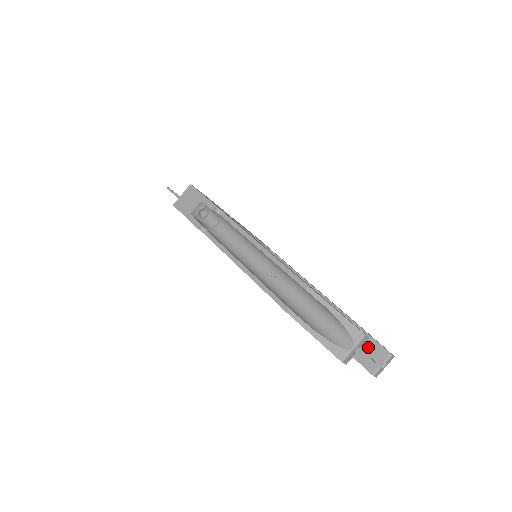
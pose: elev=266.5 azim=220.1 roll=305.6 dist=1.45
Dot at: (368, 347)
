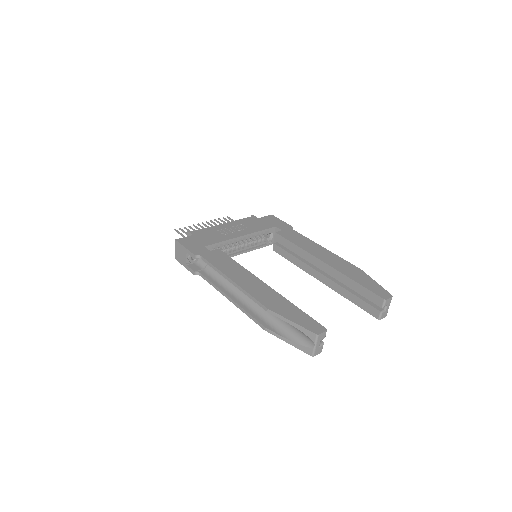
Dot at: (367, 298)
